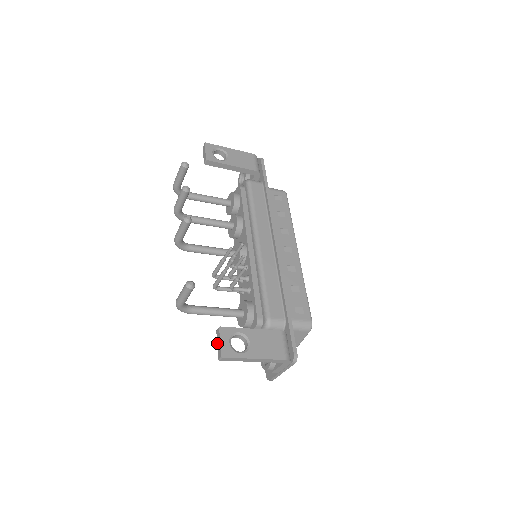
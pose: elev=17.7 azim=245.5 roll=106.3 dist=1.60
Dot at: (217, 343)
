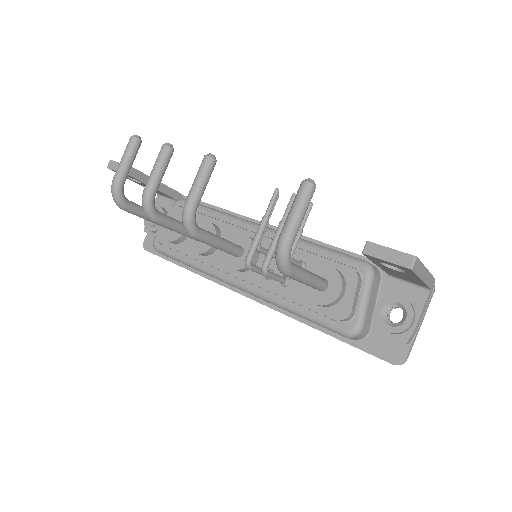
Dot at: (383, 259)
